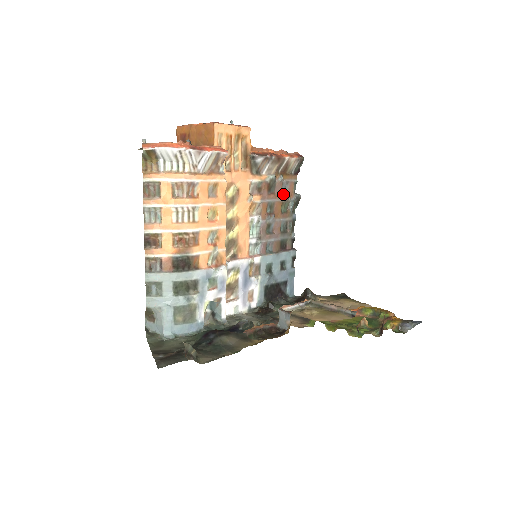
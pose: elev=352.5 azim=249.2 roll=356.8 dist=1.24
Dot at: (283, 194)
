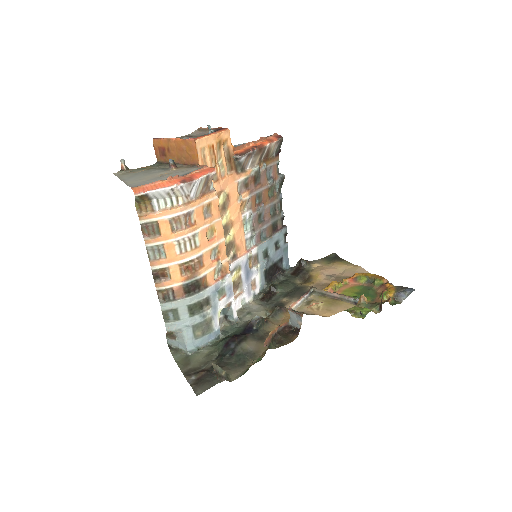
Dot at: (268, 180)
